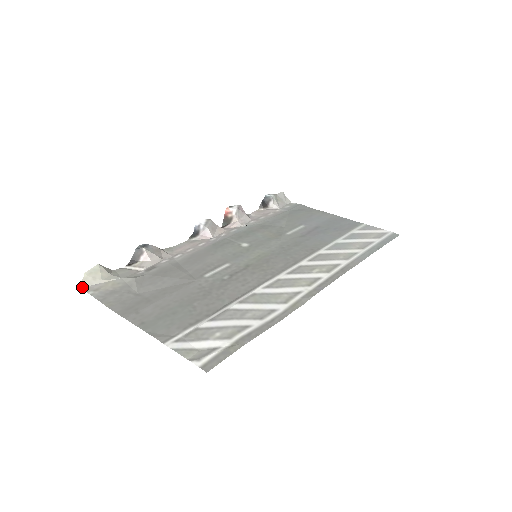
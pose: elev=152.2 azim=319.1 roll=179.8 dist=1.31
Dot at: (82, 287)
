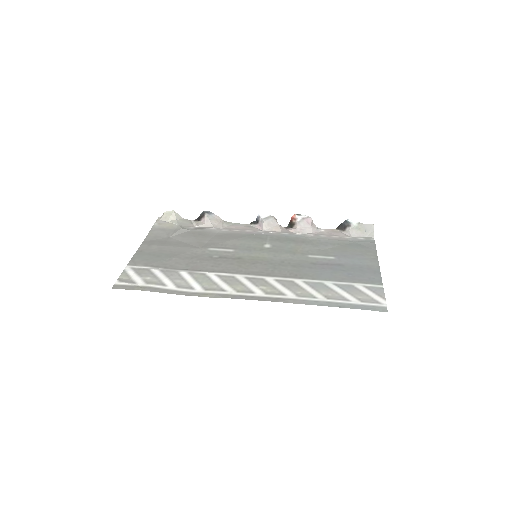
Dot at: (158, 219)
